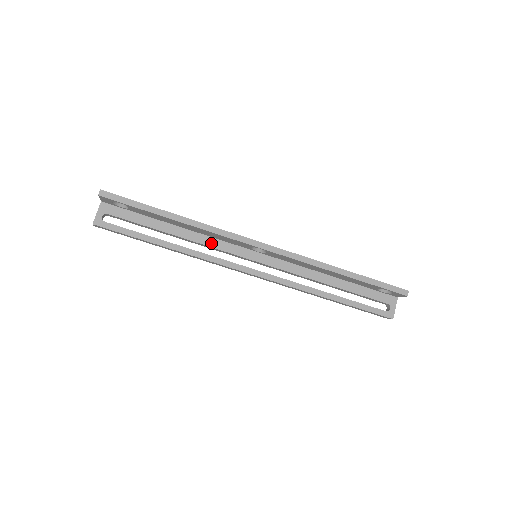
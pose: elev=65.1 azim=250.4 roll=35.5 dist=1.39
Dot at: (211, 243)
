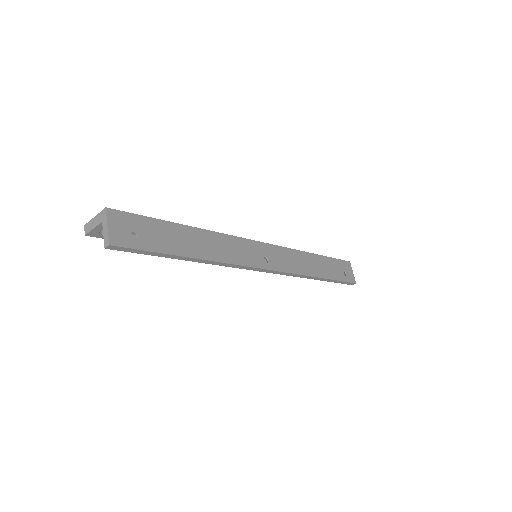
Dot at: occluded
